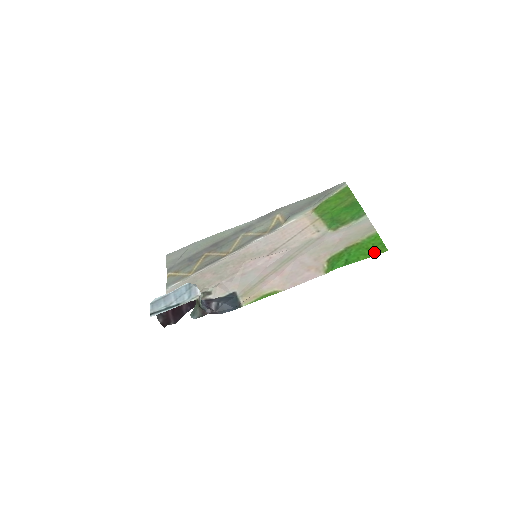
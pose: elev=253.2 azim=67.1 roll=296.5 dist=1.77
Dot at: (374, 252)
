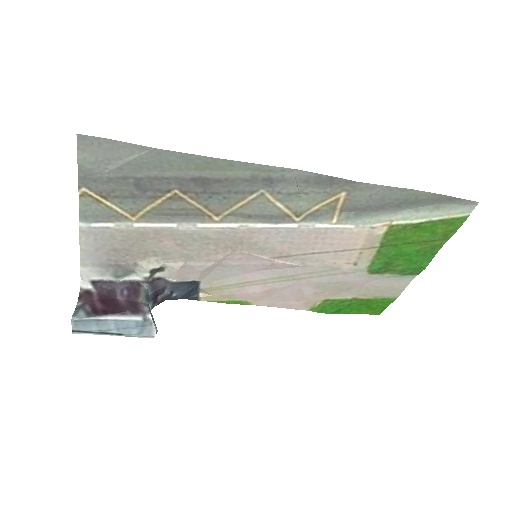
Dot at: (369, 312)
